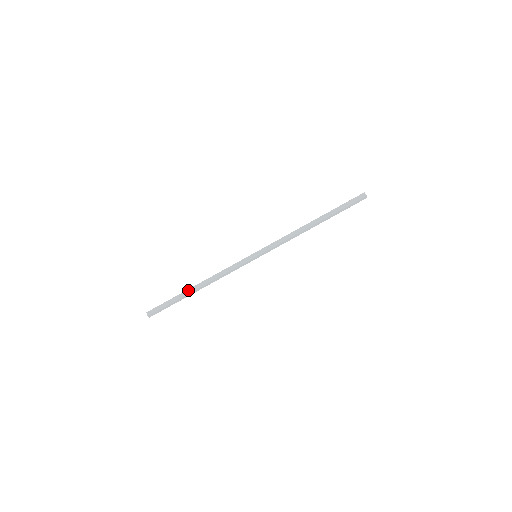
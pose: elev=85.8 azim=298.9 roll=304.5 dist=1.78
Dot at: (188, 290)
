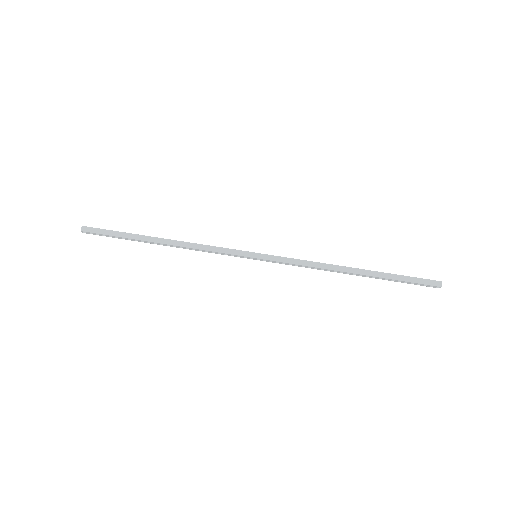
Dot at: (150, 236)
